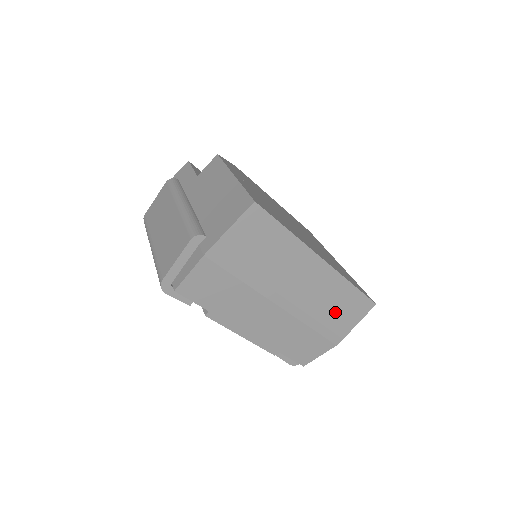
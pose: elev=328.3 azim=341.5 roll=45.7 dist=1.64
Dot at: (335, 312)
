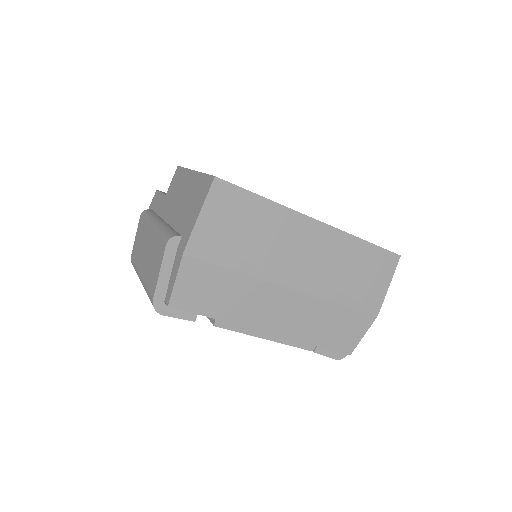
Dot at: (358, 278)
